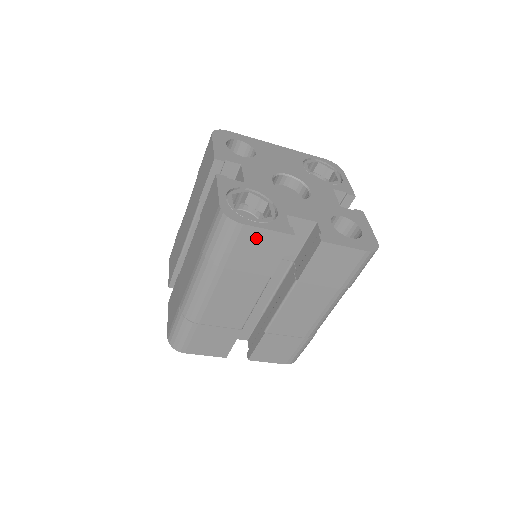
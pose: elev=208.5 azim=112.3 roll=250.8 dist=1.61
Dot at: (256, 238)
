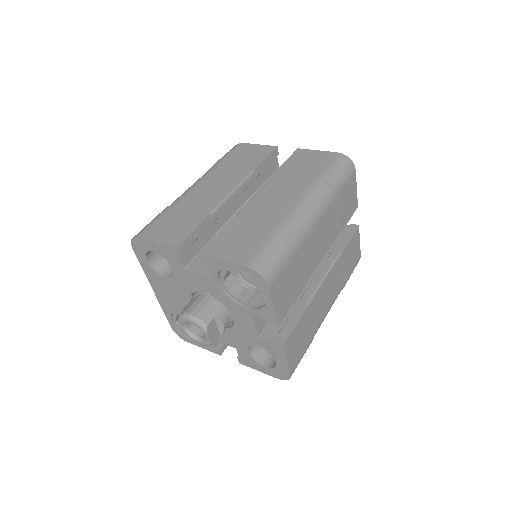
Dot at: (352, 189)
